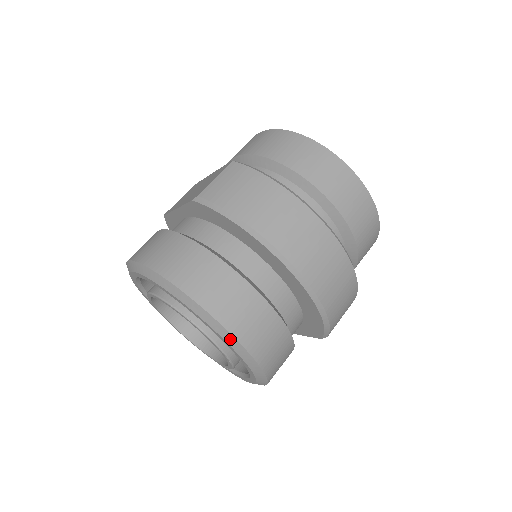
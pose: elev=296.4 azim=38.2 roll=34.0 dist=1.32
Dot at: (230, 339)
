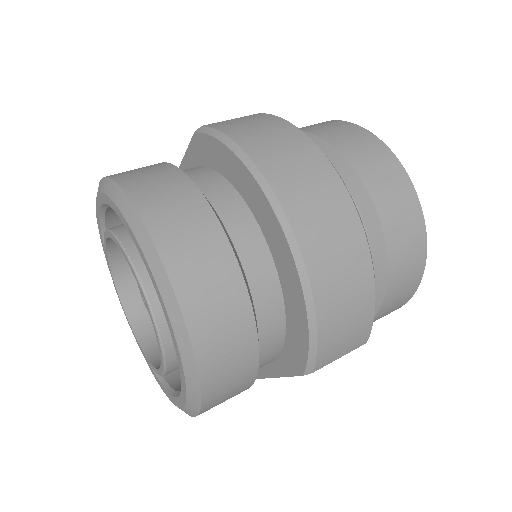
Dot at: (162, 278)
